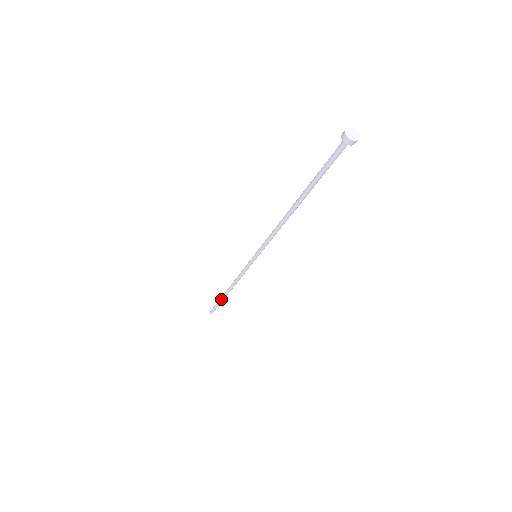
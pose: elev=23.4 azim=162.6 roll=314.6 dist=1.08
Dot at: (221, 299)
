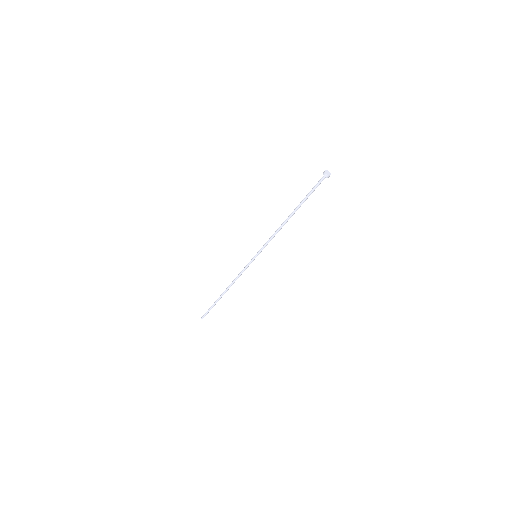
Dot at: (217, 301)
